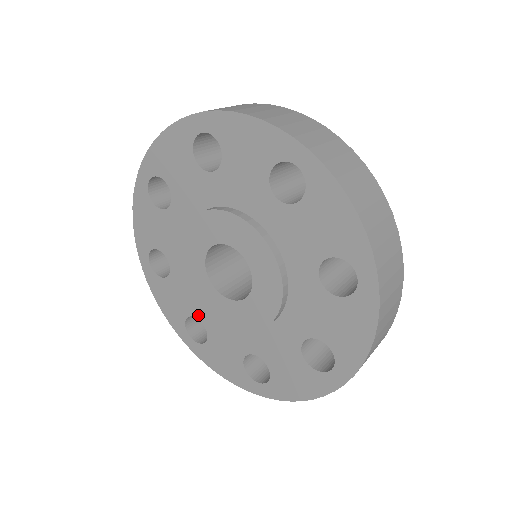
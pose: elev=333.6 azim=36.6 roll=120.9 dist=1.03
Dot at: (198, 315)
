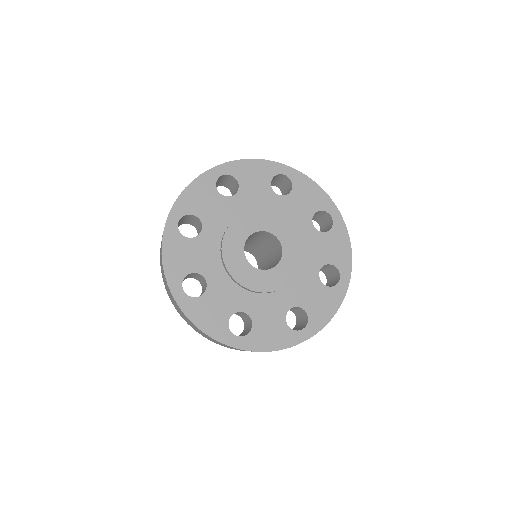
Dot at: (206, 274)
